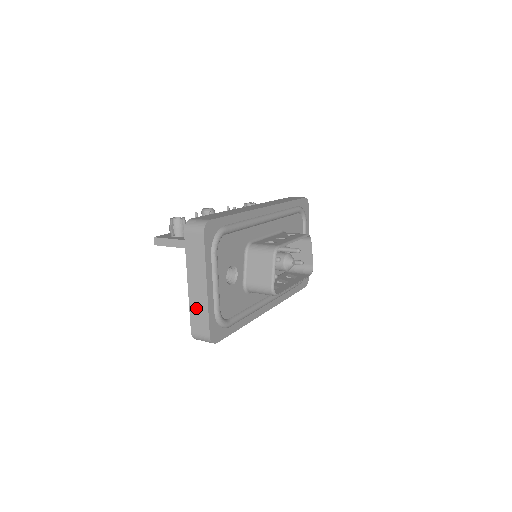
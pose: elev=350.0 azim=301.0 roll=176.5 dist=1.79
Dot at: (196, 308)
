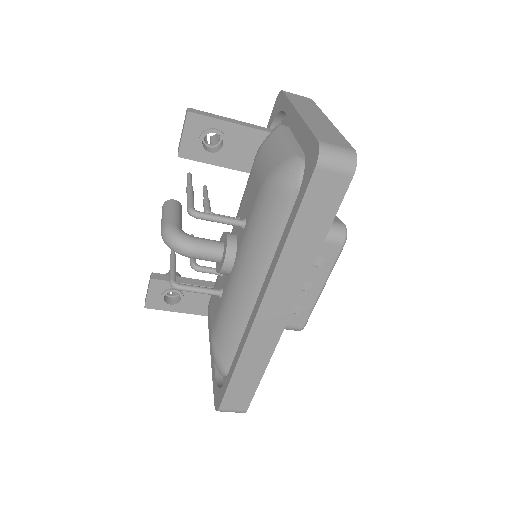
Dot at: (319, 127)
